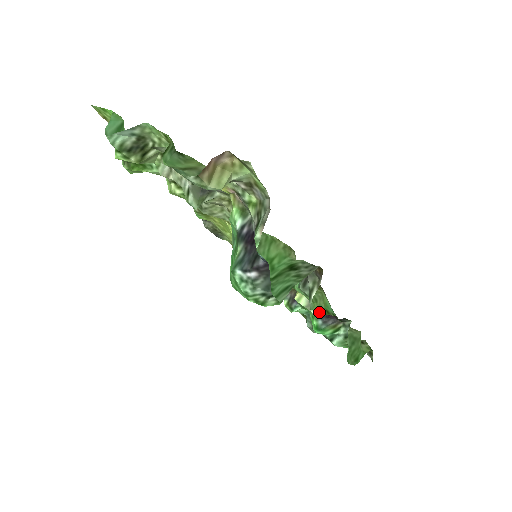
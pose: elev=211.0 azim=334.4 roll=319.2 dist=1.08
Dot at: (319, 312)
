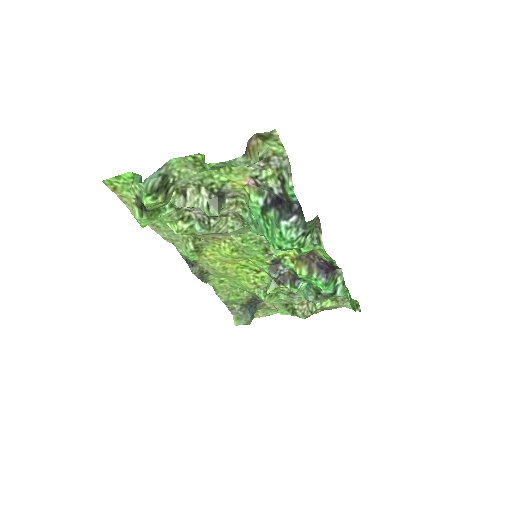
Dot at: (328, 255)
